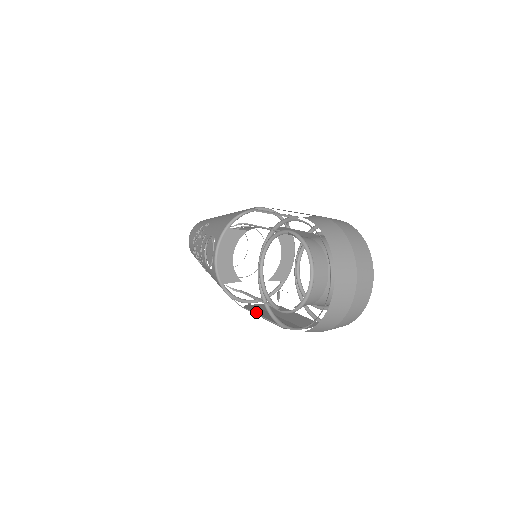
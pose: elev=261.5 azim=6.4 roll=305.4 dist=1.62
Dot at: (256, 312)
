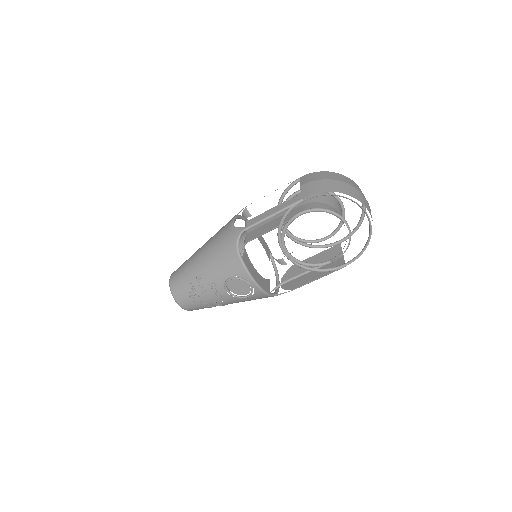
Dot at: (303, 283)
